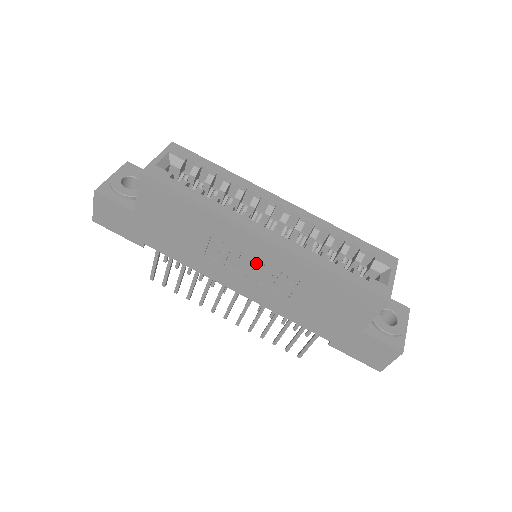
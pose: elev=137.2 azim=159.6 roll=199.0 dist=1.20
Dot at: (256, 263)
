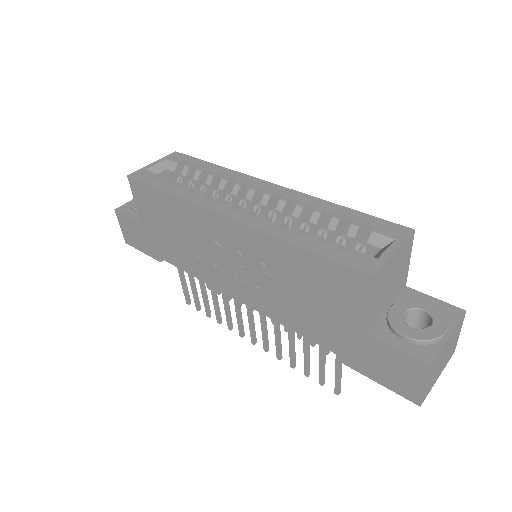
Dot at: (233, 254)
